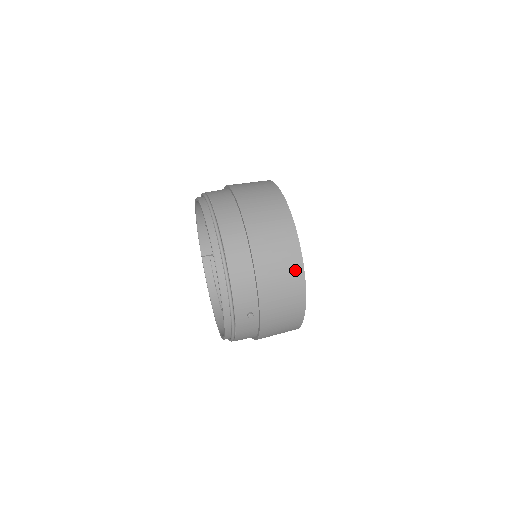
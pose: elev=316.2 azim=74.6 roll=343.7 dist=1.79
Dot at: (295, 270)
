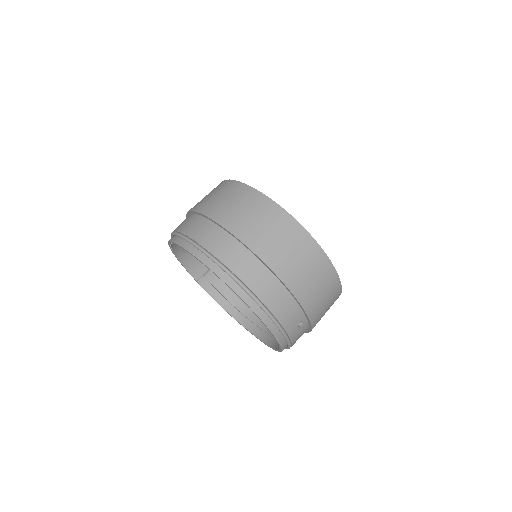
Dot at: (319, 261)
